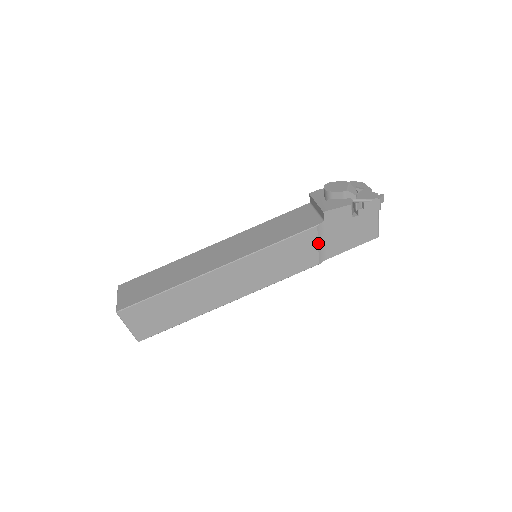
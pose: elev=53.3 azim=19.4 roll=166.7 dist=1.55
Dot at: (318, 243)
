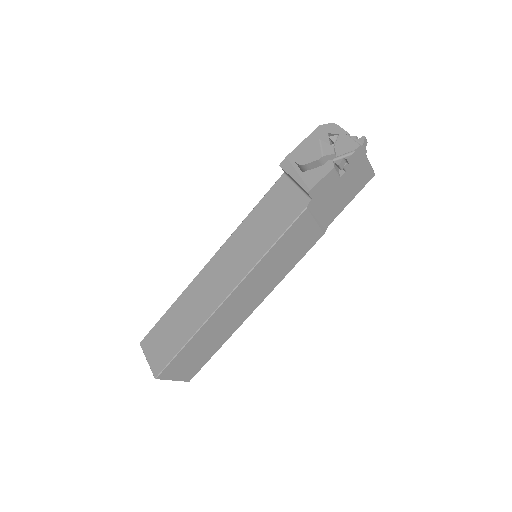
Dot at: (315, 220)
